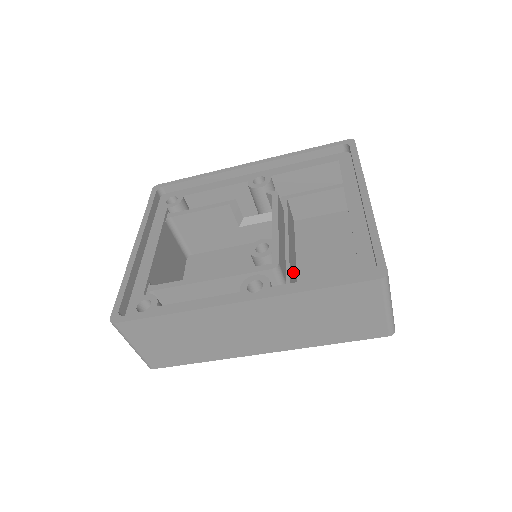
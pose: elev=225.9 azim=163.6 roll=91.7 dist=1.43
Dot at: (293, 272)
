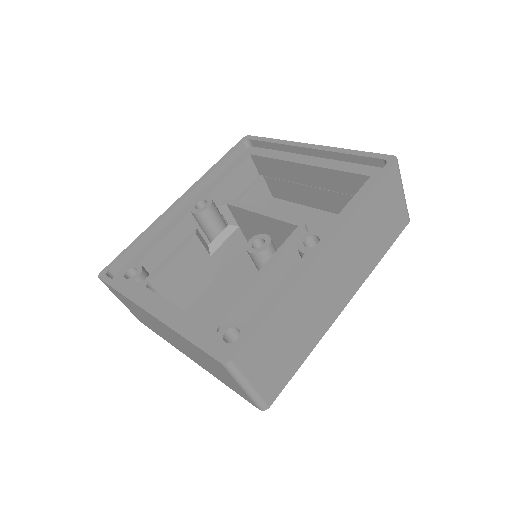
Dot at: occluded
